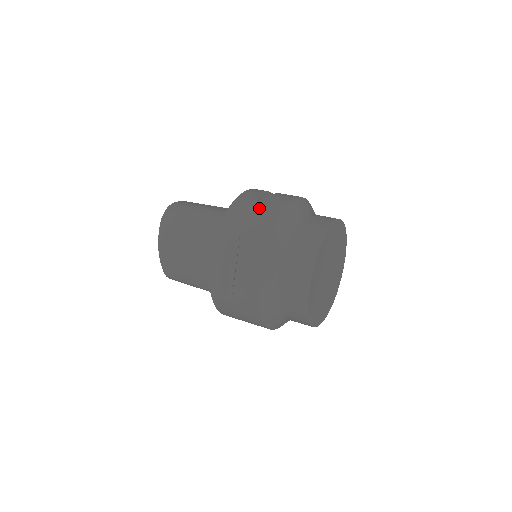
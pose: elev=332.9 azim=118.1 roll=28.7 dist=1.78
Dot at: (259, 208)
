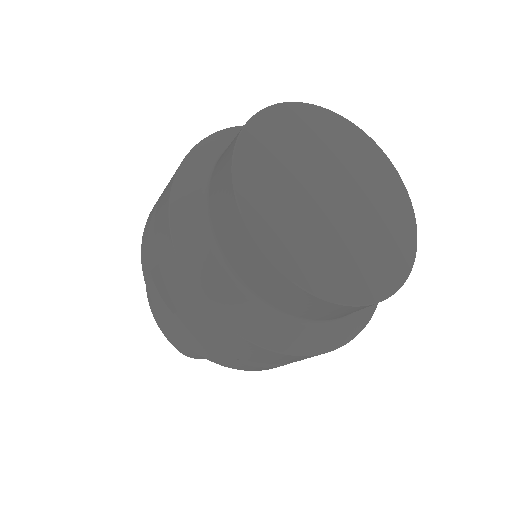
Dot at: occluded
